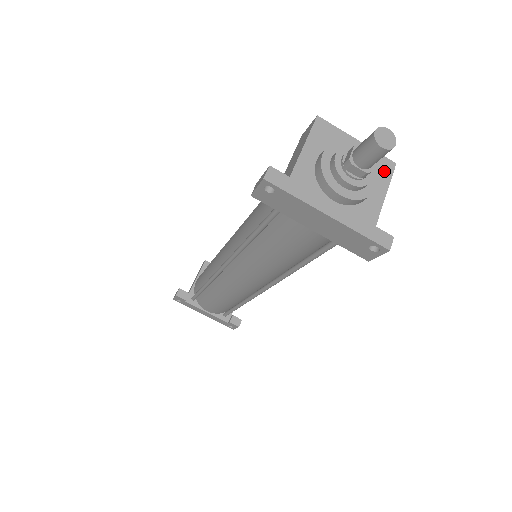
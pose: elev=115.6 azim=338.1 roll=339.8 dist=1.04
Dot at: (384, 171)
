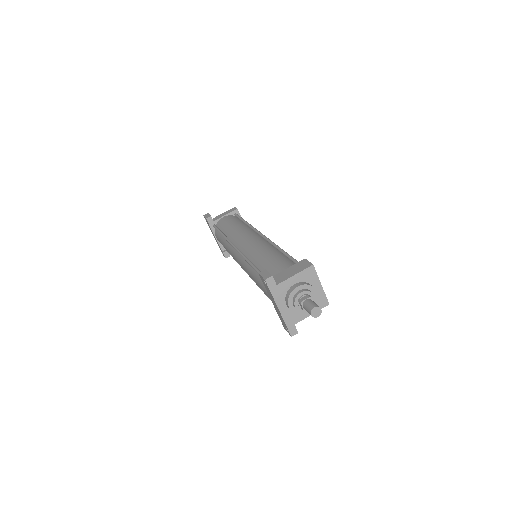
Dot at: (320, 305)
